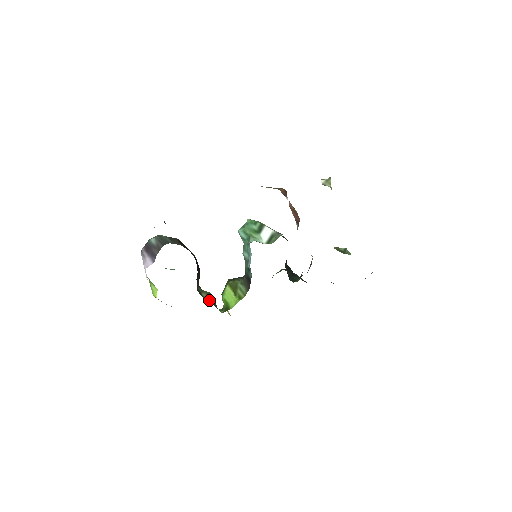
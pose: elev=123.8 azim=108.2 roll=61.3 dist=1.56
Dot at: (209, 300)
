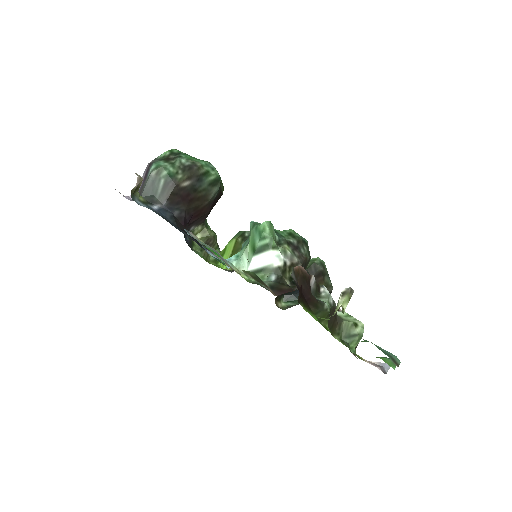
Dot at: occluded
